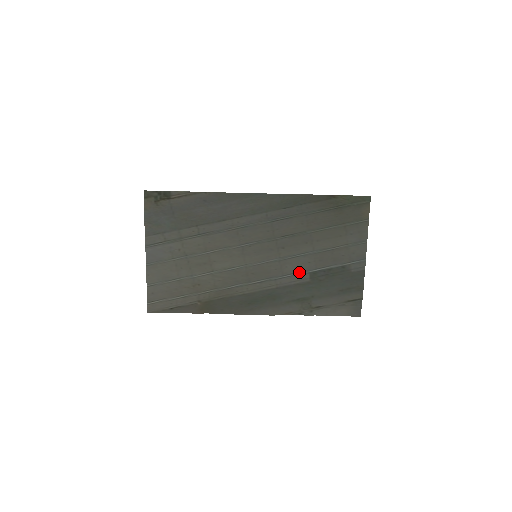
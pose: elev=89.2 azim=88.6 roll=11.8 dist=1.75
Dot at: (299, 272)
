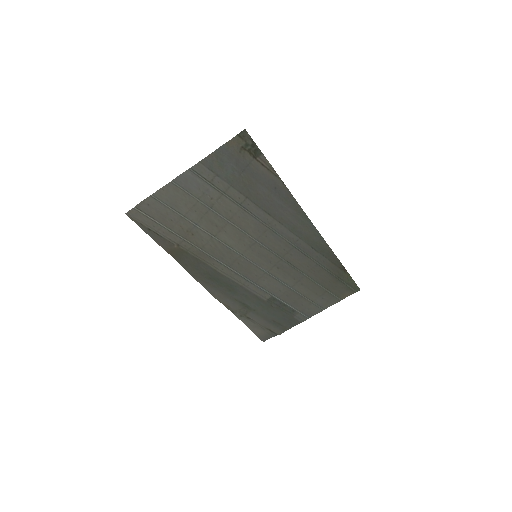
Dot at: (267, 290)
